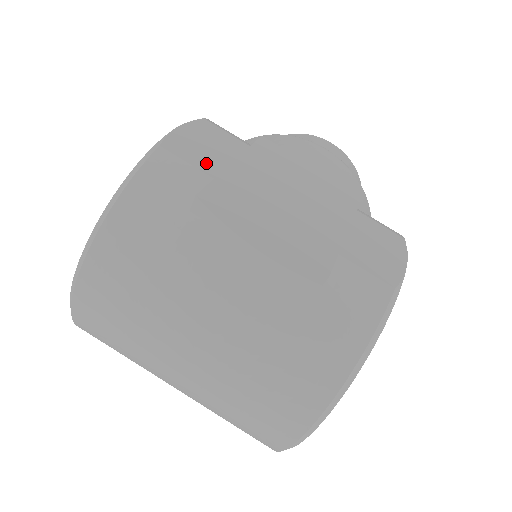
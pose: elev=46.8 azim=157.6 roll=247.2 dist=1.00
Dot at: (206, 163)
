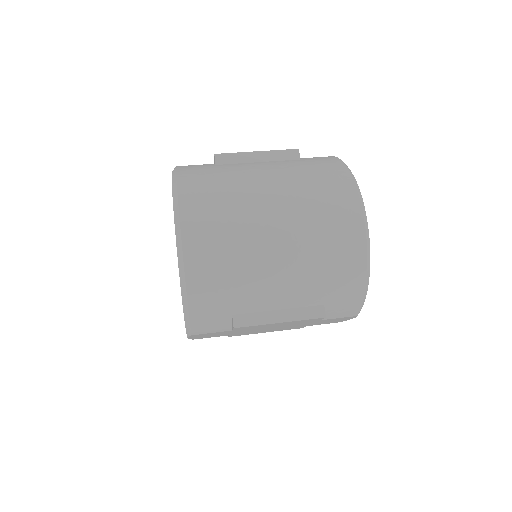
Dot at: occluded
